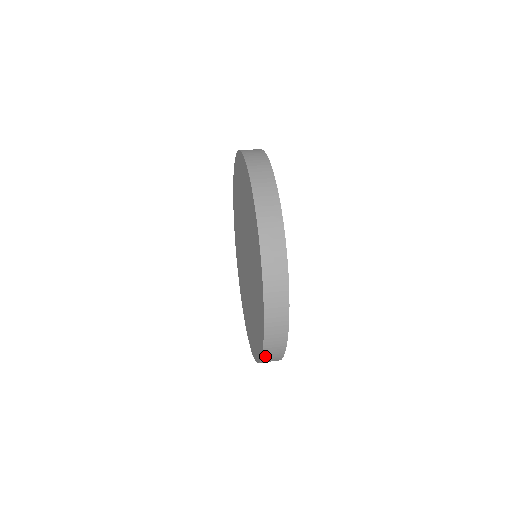
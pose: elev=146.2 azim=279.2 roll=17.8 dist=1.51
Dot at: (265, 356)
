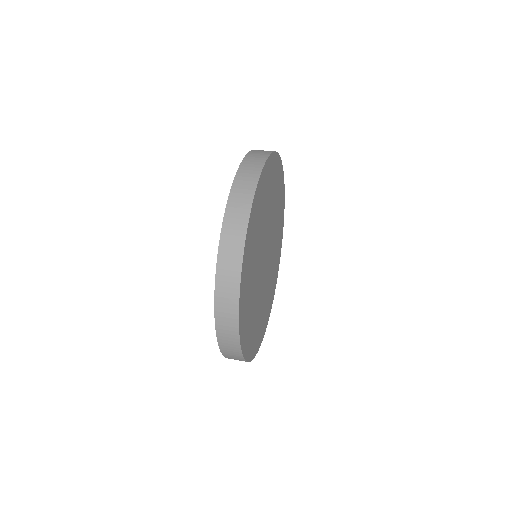
Dot at: (224, 351)
